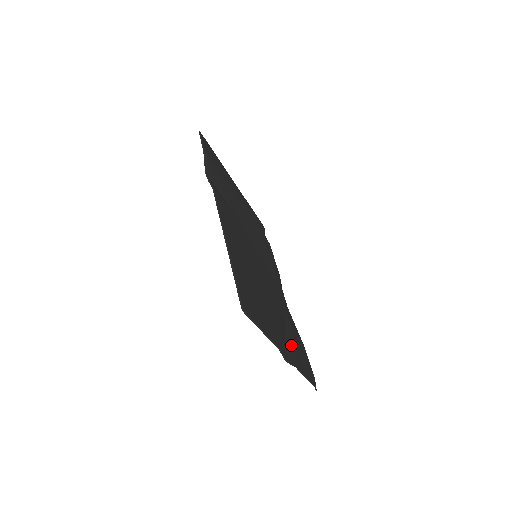
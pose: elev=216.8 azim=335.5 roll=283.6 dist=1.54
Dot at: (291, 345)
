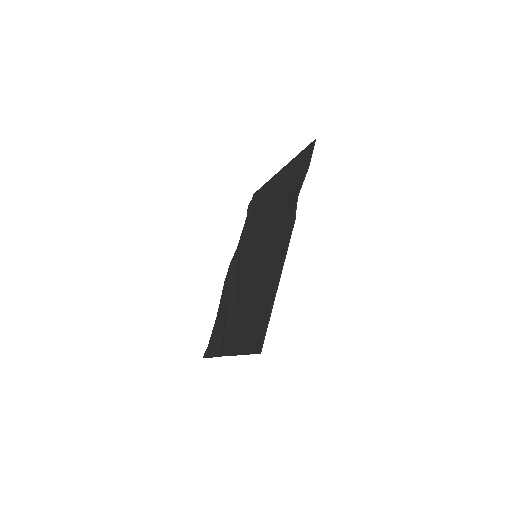
Dot at: occluded
